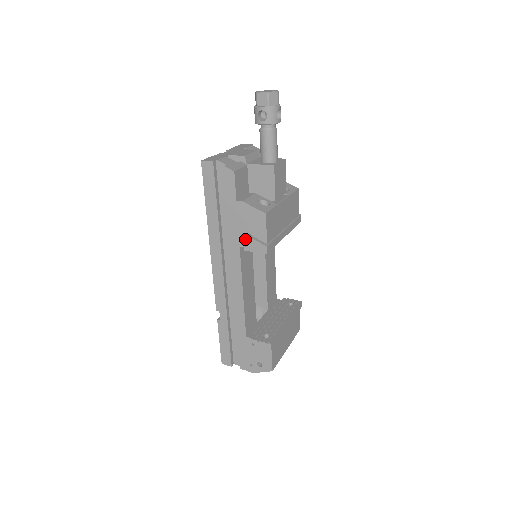
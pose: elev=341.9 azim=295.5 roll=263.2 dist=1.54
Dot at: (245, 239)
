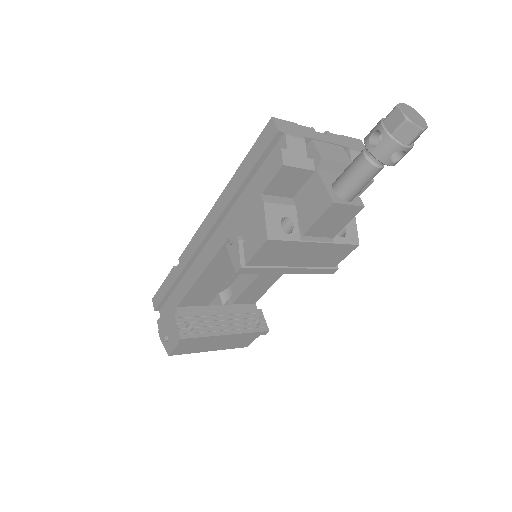
Dot at: occluded
